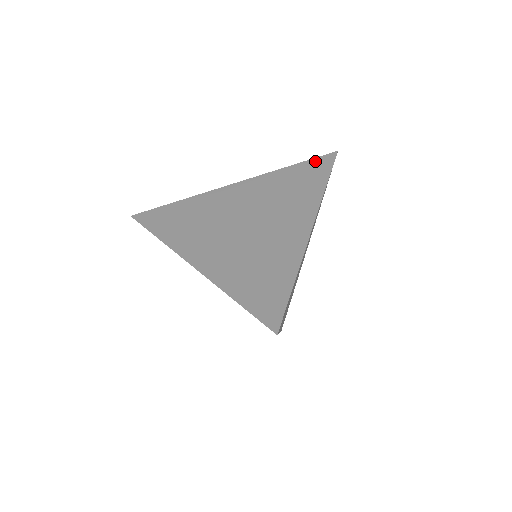
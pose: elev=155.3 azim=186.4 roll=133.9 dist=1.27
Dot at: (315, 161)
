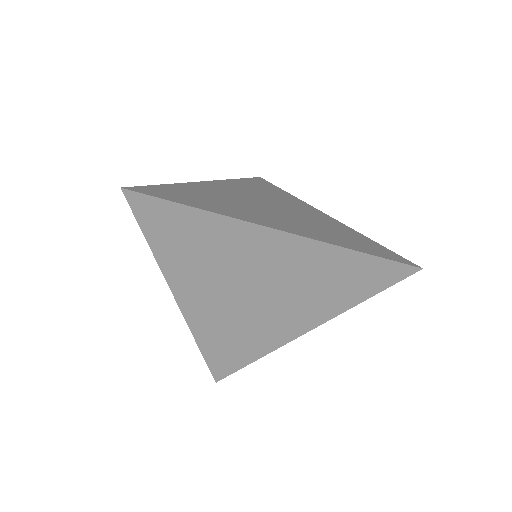
Dot at: (255, 179)
